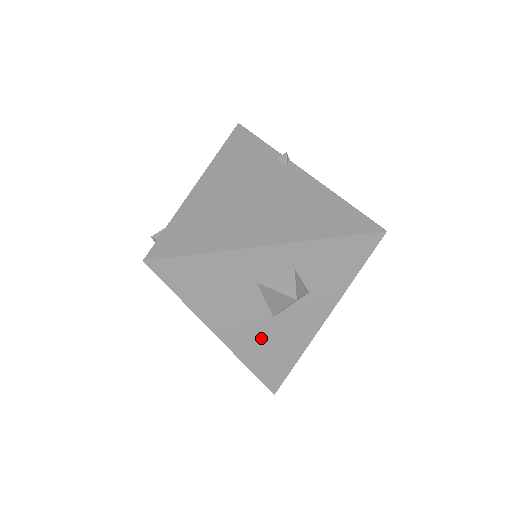
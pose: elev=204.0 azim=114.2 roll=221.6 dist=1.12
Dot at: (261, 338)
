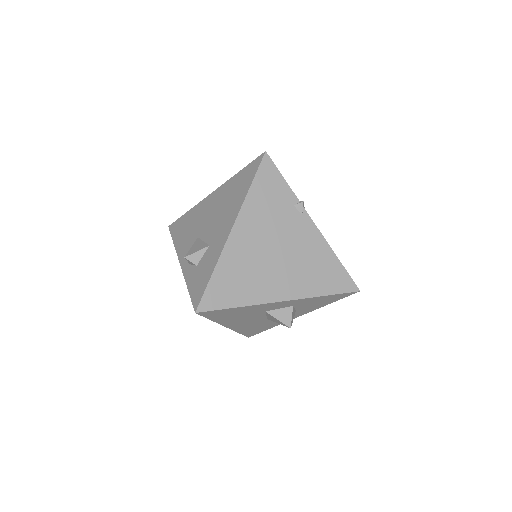
Dot at: (254, 325)
